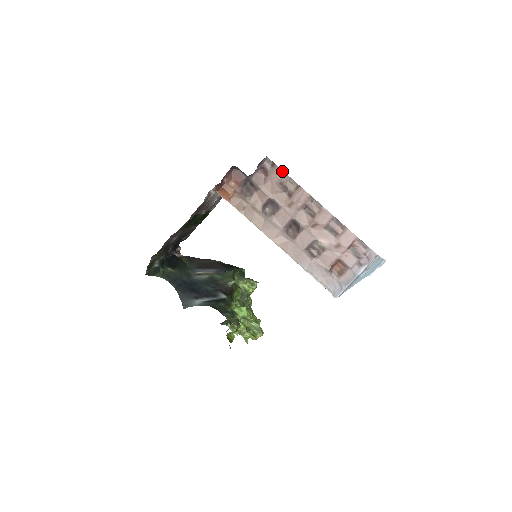
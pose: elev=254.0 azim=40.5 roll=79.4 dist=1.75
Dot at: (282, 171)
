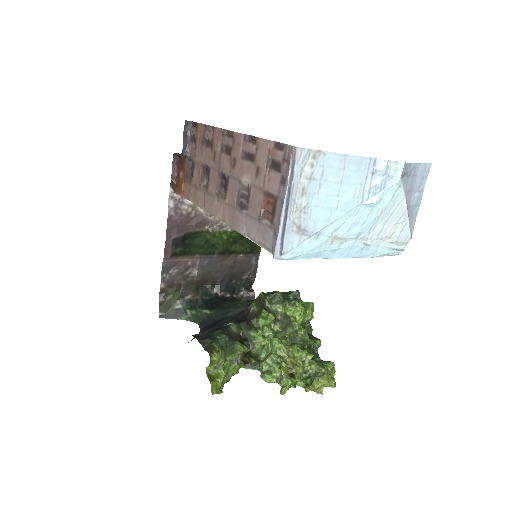
Dot at: (202, 125)
